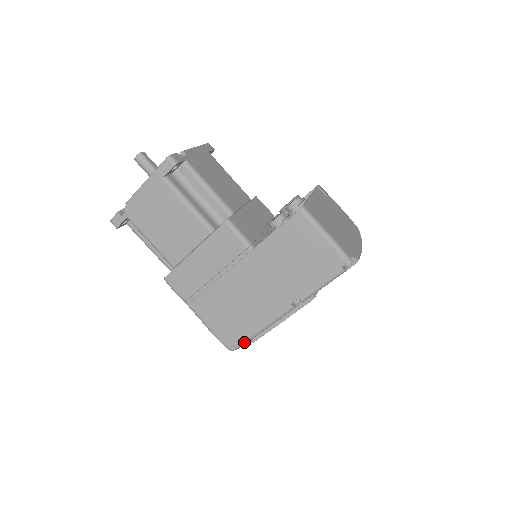
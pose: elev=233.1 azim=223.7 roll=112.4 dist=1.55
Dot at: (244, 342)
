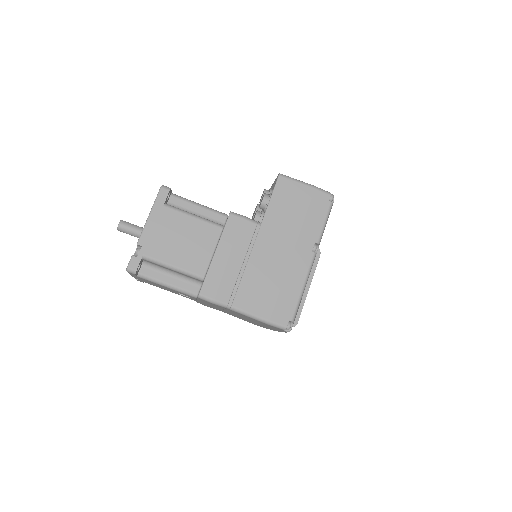
Dot at: (295, 310)
